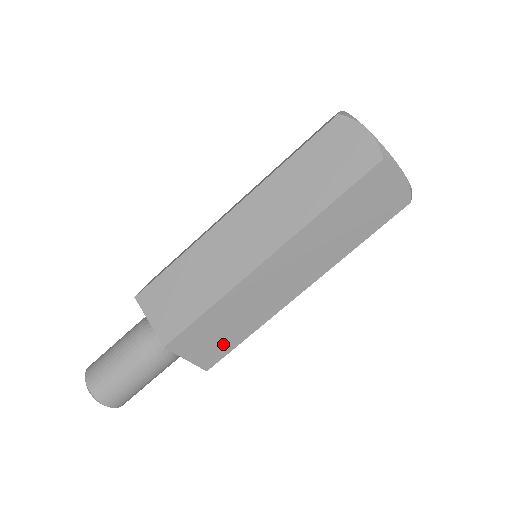
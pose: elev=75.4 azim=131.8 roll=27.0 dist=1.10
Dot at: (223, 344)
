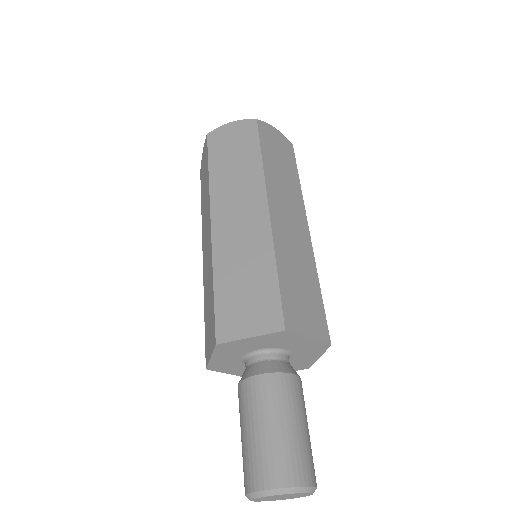
Dot at: (314, 306)
